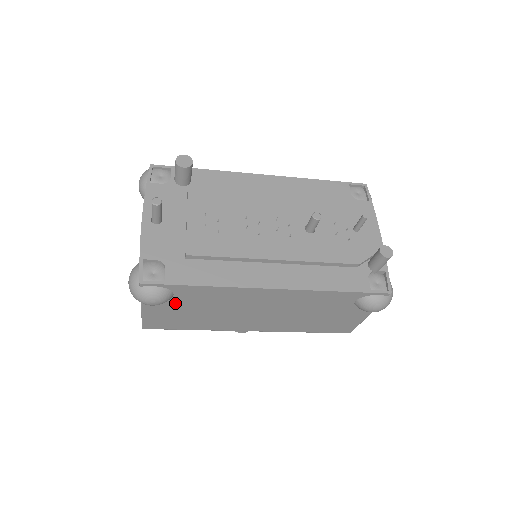
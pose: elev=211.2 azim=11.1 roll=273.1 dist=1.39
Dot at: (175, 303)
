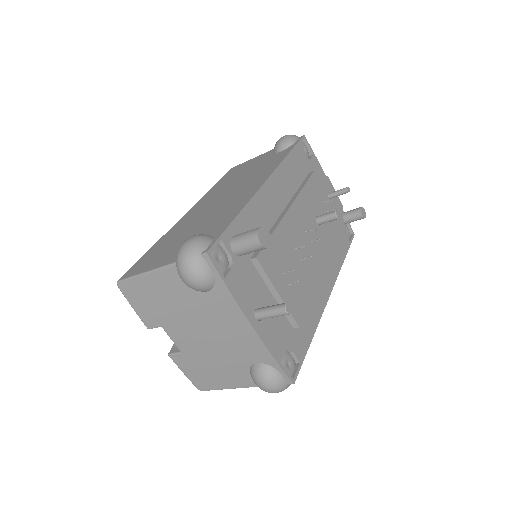
Dot at: occluded
